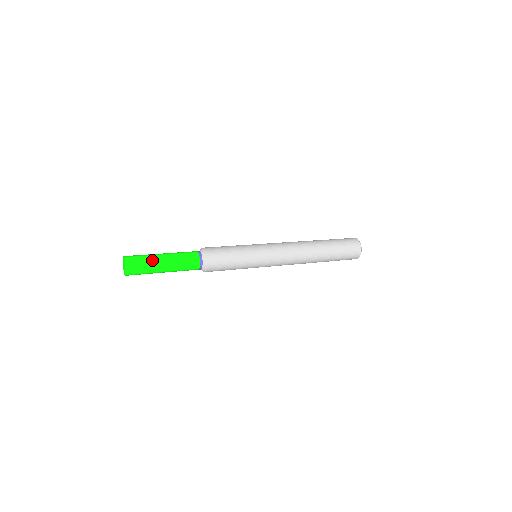
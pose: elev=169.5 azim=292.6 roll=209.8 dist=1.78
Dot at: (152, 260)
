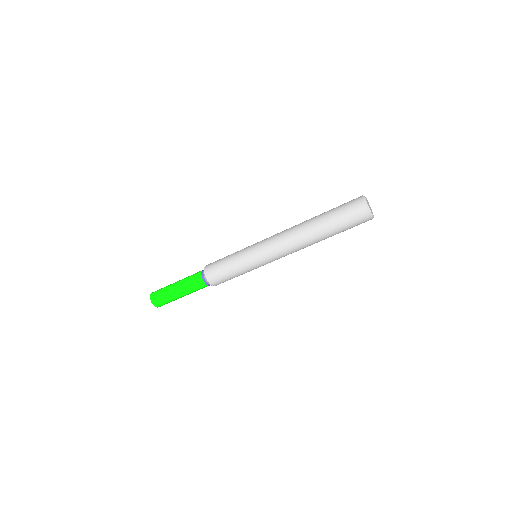
Dot at: occluded
